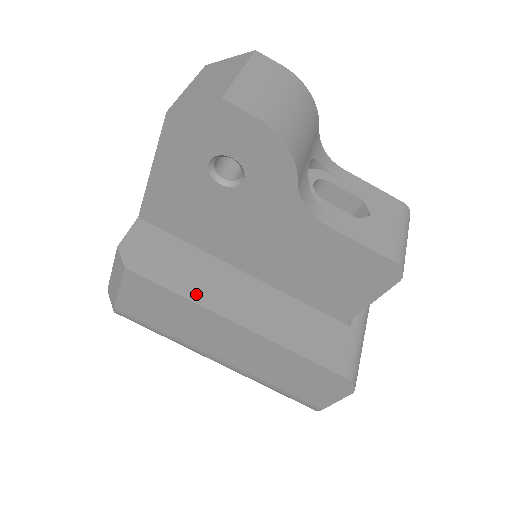
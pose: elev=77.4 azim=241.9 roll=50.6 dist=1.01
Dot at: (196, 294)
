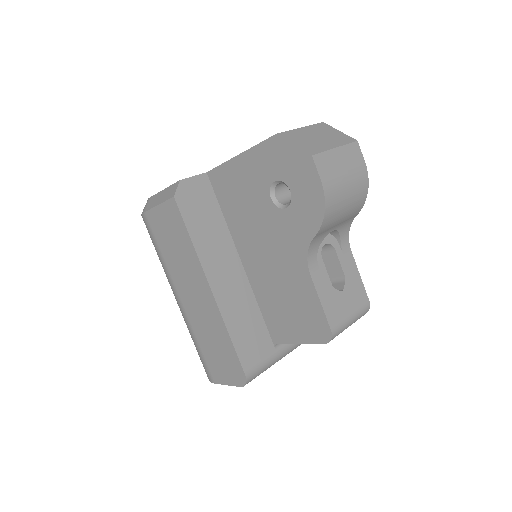
Dot at: (201, 248)
